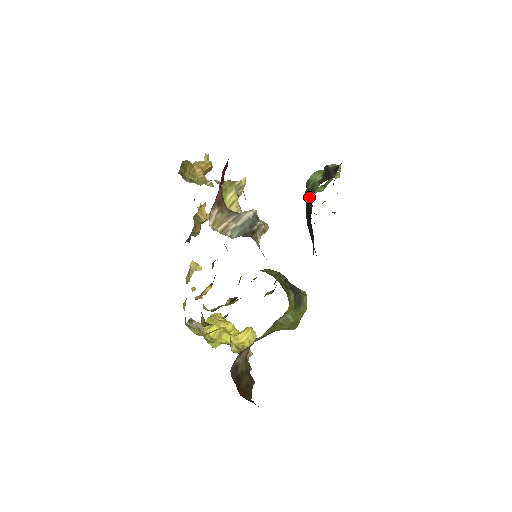
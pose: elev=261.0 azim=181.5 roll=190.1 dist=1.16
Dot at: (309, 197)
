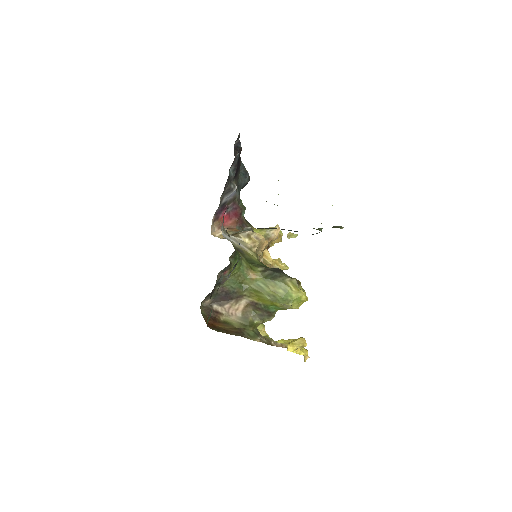
Dot at: occluded
